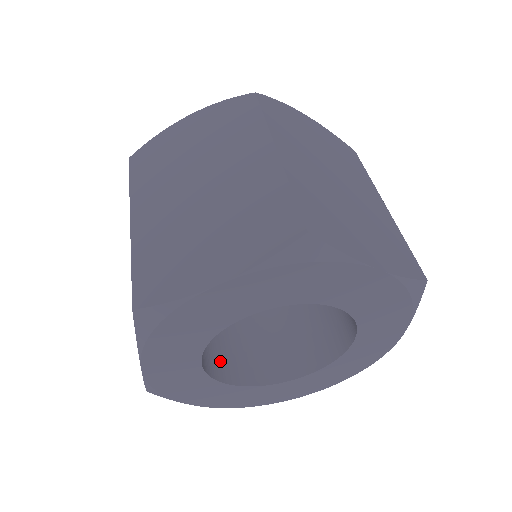
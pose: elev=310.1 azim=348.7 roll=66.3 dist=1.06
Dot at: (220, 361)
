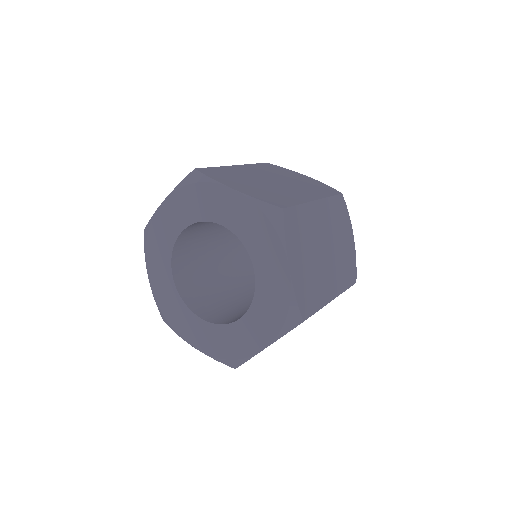
Dot at: (182, 262)
